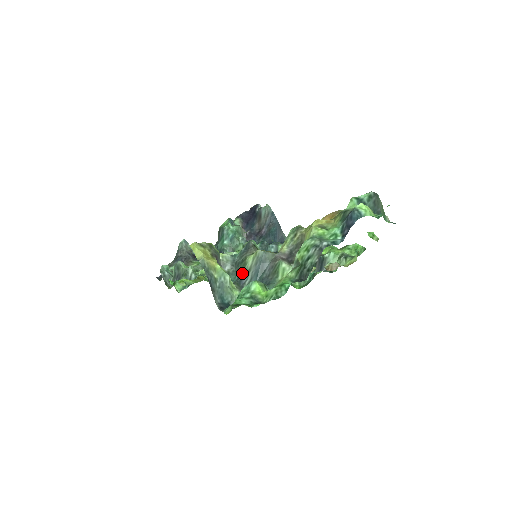
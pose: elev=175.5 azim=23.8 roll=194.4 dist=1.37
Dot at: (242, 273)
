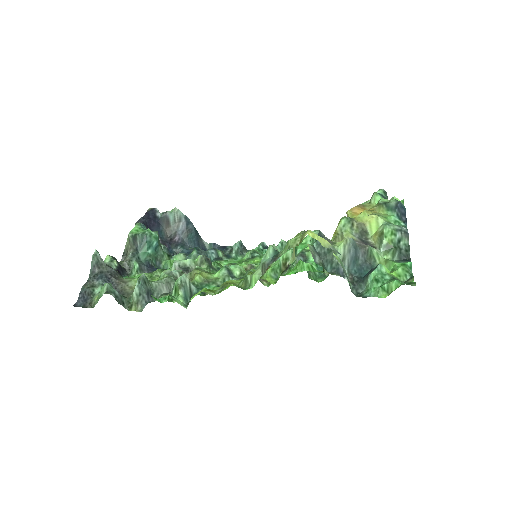
Dot at: (335, 262)
